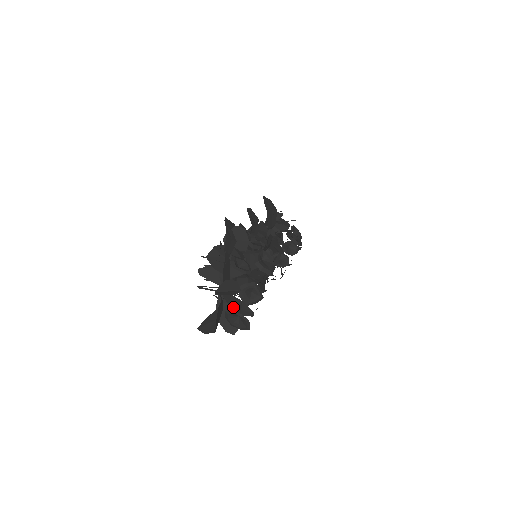
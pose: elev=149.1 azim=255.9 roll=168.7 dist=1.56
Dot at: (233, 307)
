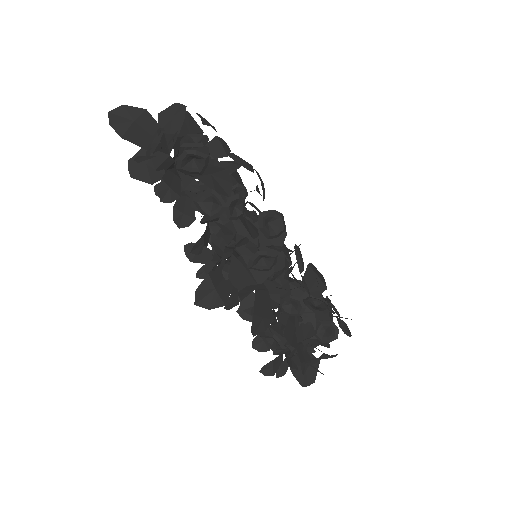
Dot at: occluded
